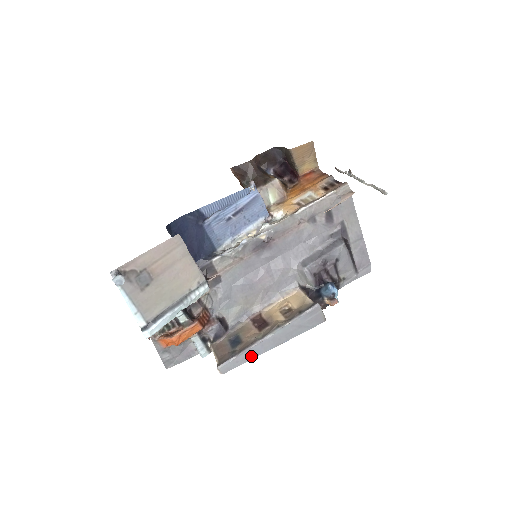
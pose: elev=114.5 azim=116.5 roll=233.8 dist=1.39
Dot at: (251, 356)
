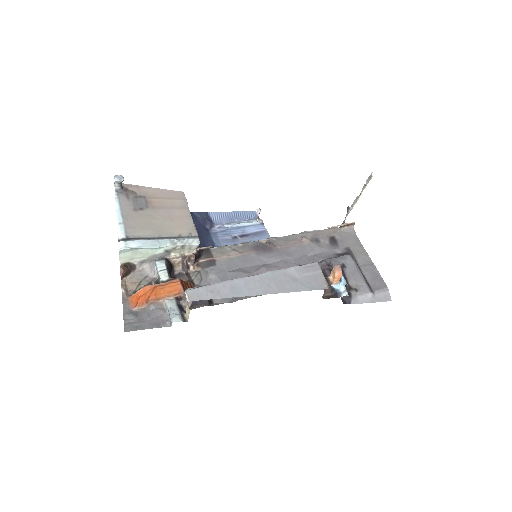
Dot at: (230, 292)
